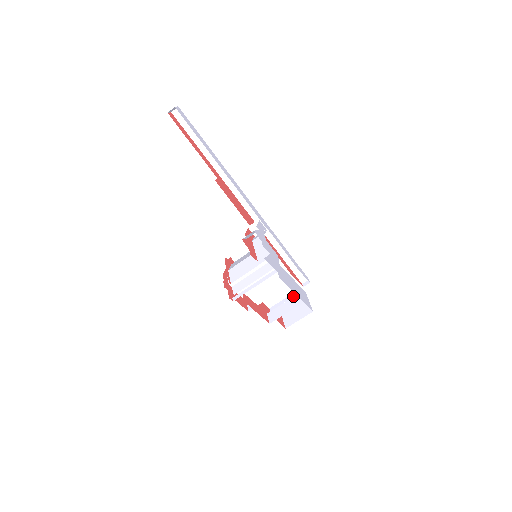
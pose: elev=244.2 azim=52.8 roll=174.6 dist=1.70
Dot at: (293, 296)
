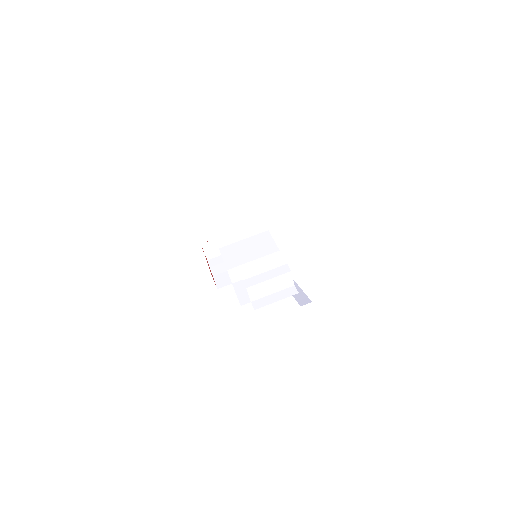
Dot at: (278, 286)
